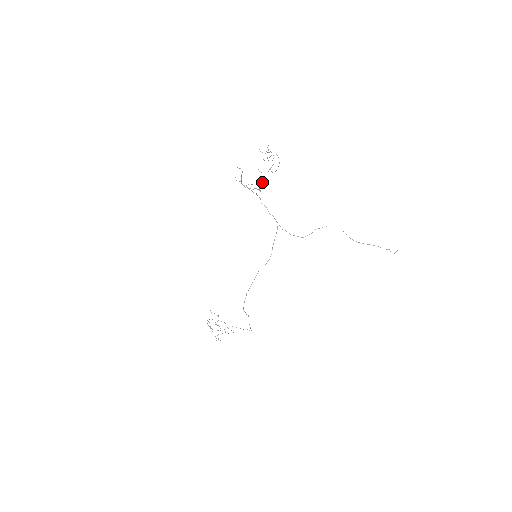
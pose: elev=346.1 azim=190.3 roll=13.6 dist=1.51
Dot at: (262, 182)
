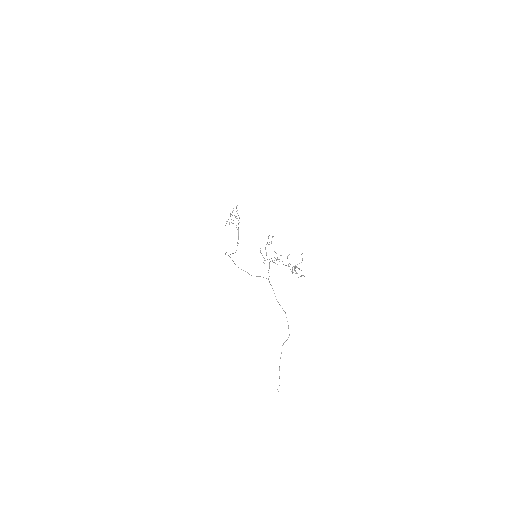
Dot at: (282, 261)
